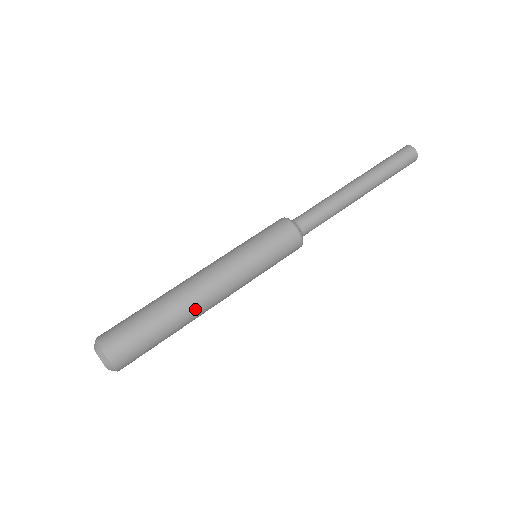
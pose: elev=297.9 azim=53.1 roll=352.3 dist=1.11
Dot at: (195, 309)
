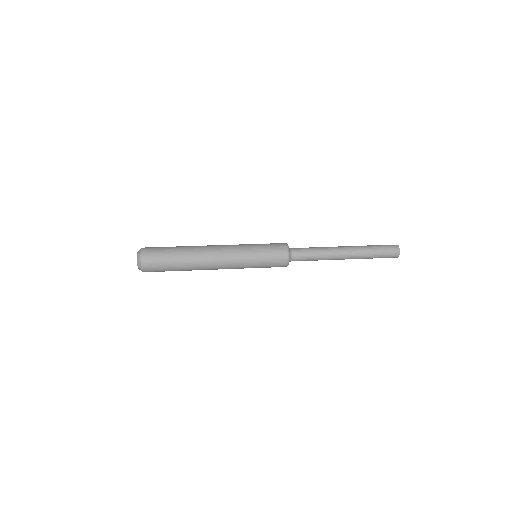
Dot at: (202, 264)
